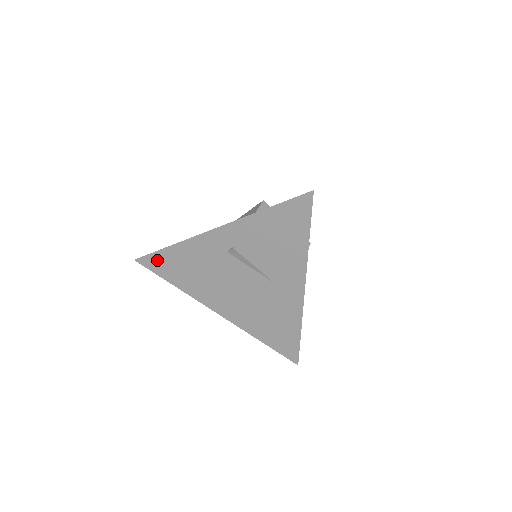
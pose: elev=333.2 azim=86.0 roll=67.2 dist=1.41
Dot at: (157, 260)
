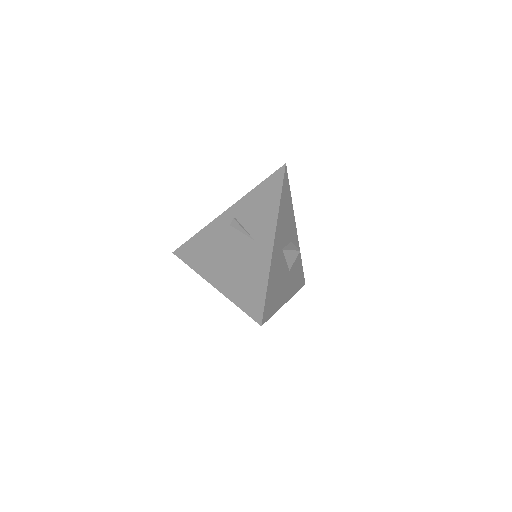
Dot at: (186, 248)
